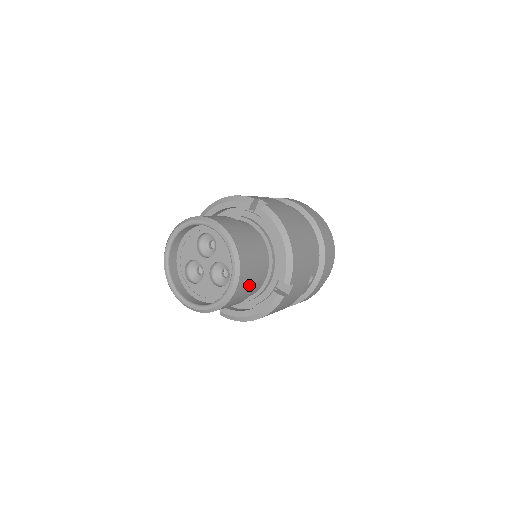
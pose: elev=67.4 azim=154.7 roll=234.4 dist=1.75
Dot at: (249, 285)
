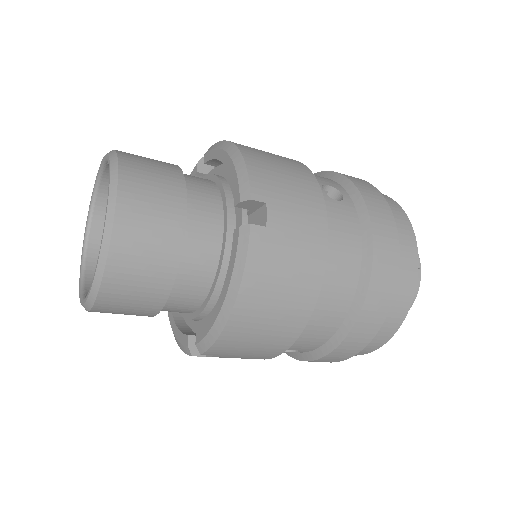
Dot at: (131, 313)
